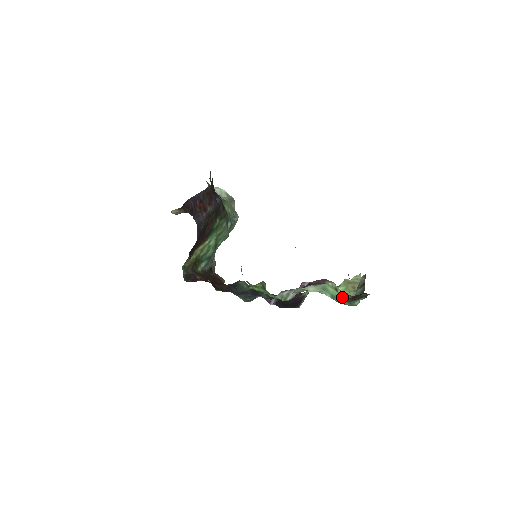
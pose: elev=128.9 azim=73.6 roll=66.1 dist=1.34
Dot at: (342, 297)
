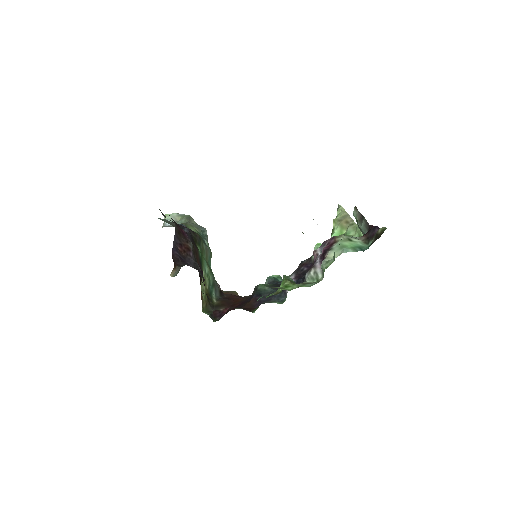
Dot at: (359, 243)
